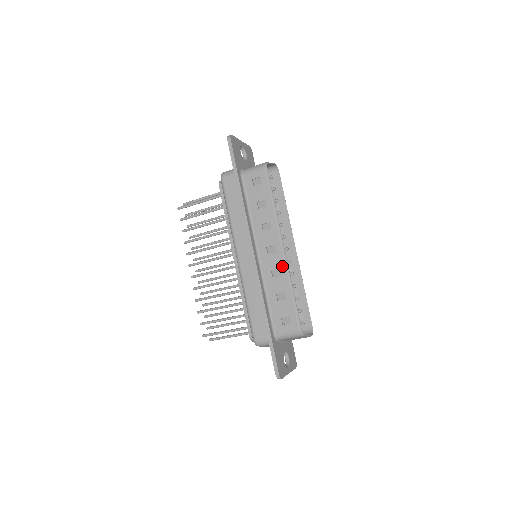
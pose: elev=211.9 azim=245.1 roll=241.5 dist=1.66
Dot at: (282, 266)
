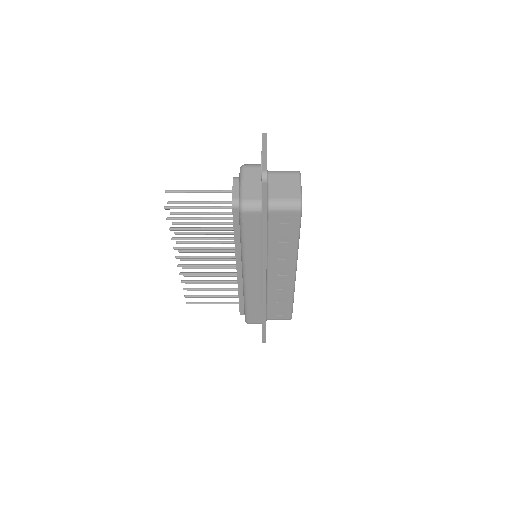
Dot at: (290, 285)
